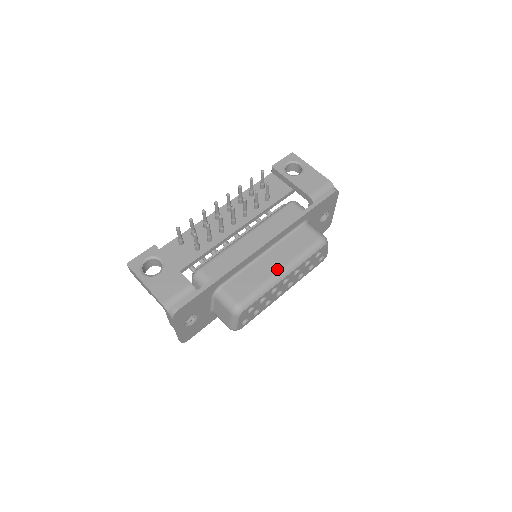
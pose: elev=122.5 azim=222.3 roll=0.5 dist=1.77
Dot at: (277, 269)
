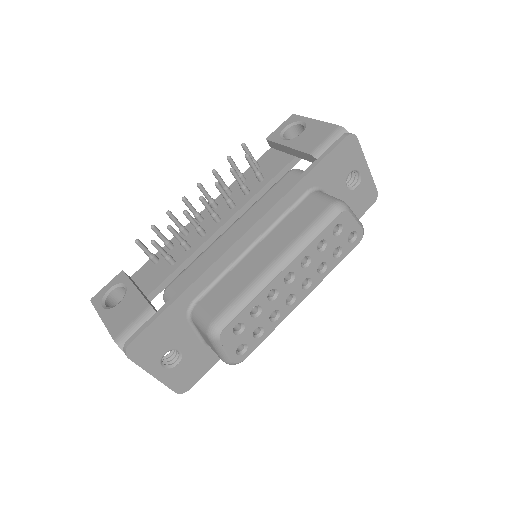
Dot at: (268, 262)
